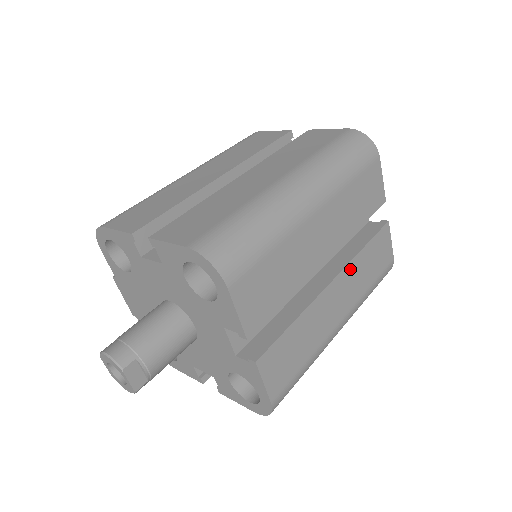
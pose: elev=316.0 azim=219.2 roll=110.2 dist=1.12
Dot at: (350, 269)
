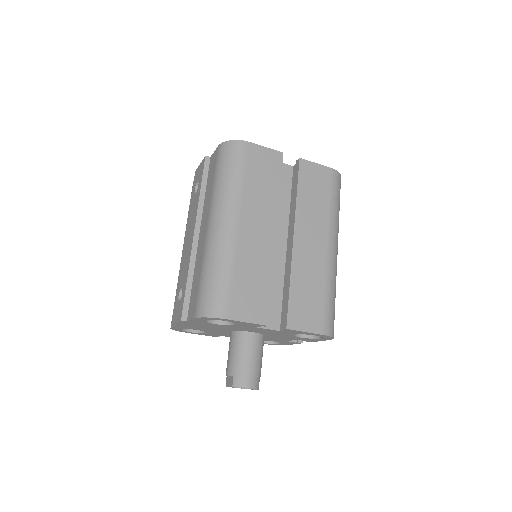
Dot at: occluded
